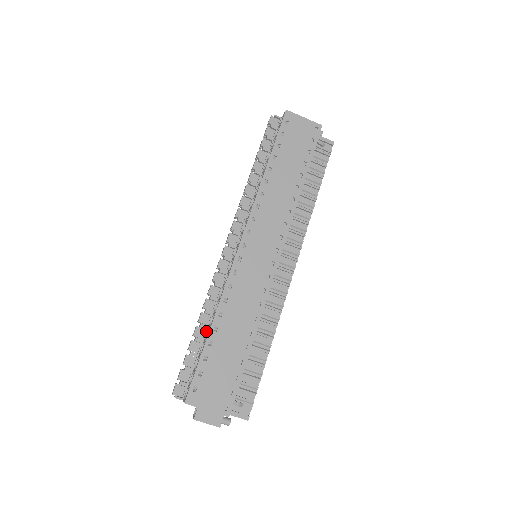
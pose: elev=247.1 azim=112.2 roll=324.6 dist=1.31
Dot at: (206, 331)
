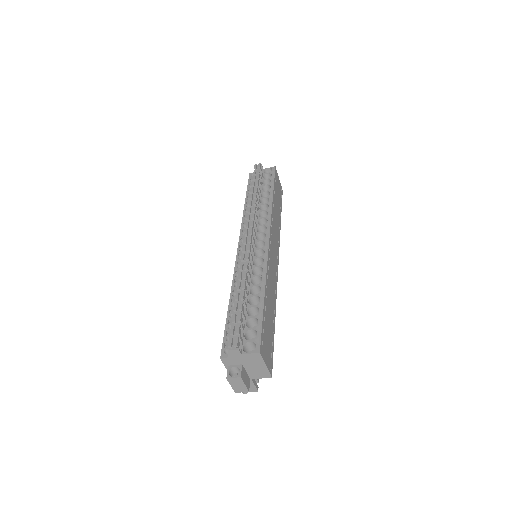
Dot at: (248, 298)
